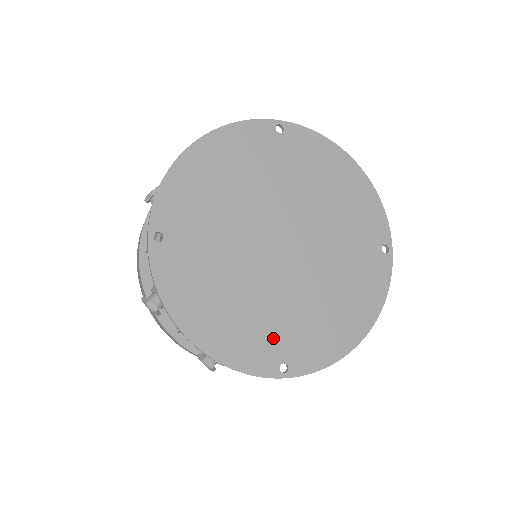
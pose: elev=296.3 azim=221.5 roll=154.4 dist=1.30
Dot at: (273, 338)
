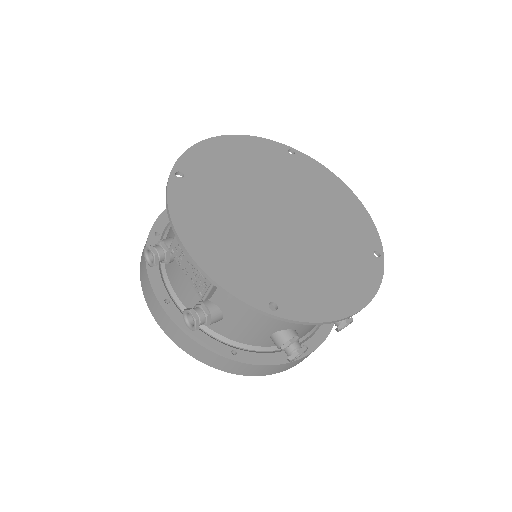
Dot at: (266, 279)
